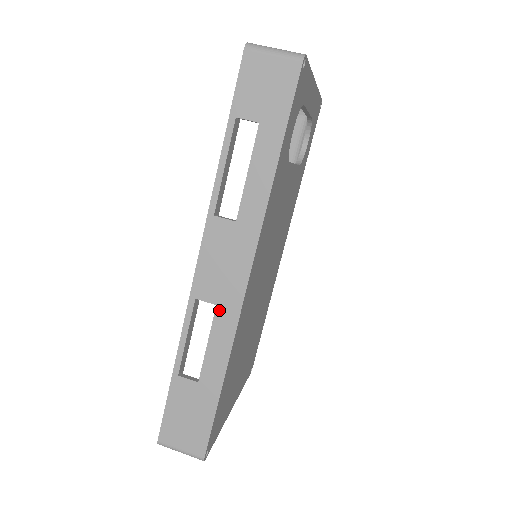
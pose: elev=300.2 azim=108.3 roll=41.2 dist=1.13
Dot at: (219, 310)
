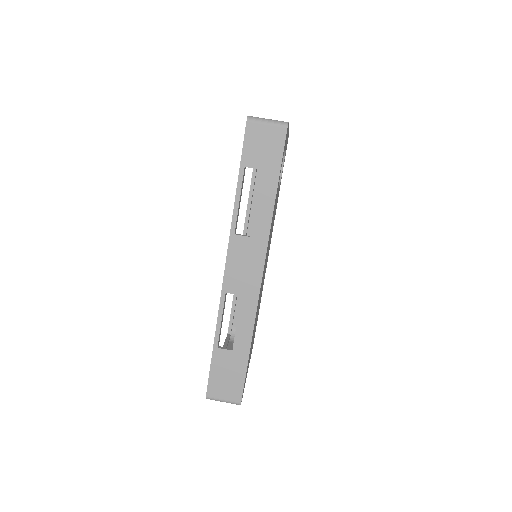
Dot at: (243, 299)
